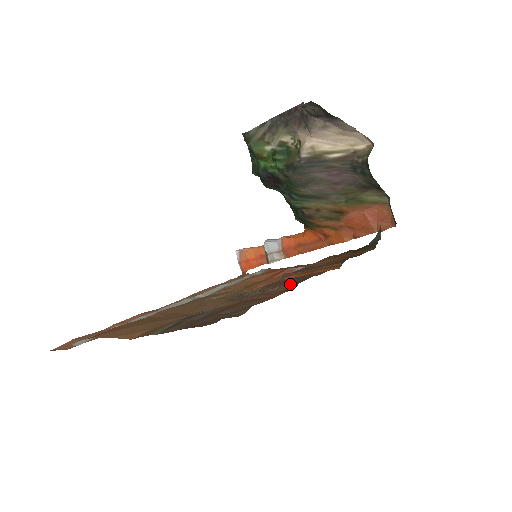
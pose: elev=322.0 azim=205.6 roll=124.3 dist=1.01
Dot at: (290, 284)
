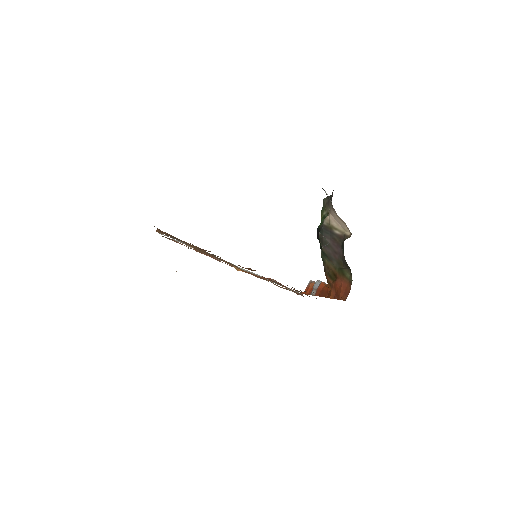
Dot at: occluded
